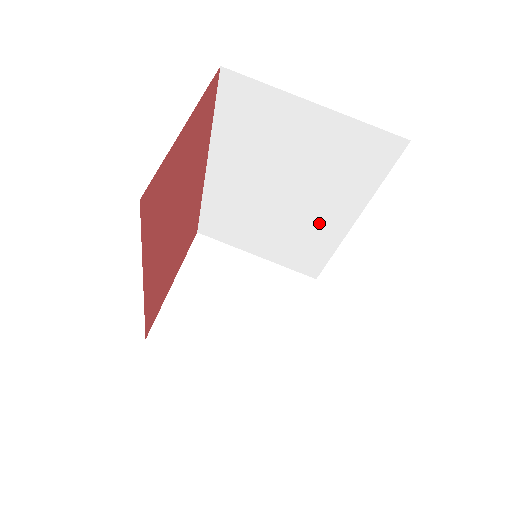
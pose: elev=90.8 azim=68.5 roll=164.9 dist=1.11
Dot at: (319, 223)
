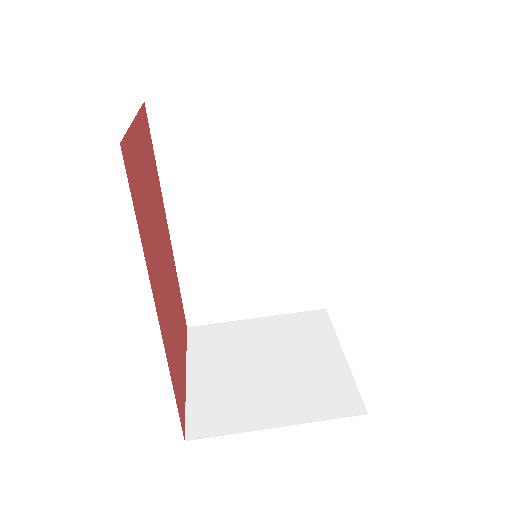
Dot at: (295, 227)
